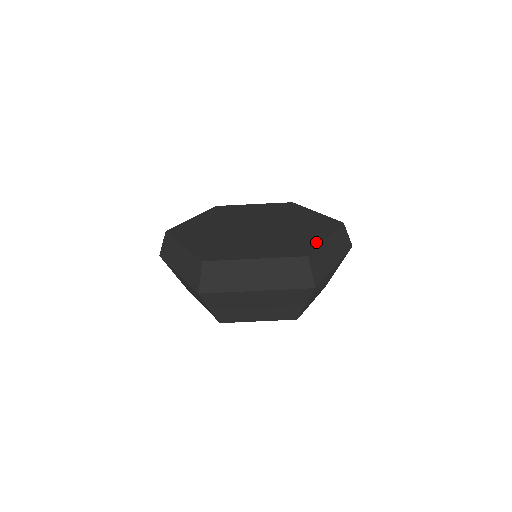
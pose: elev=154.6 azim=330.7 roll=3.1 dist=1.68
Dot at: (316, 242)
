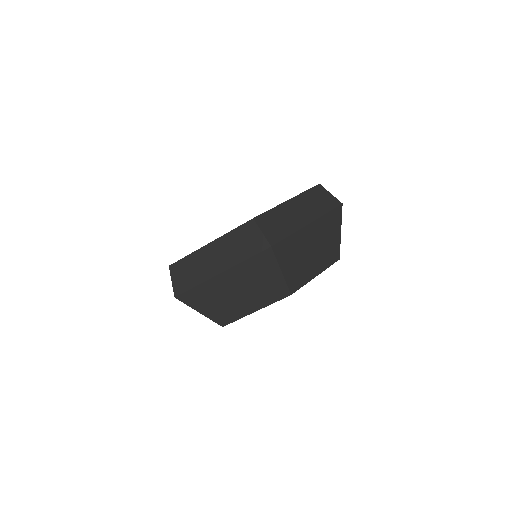
Dot at: occluded
